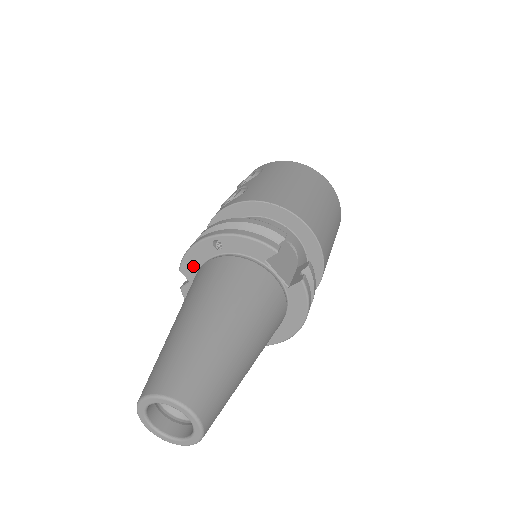
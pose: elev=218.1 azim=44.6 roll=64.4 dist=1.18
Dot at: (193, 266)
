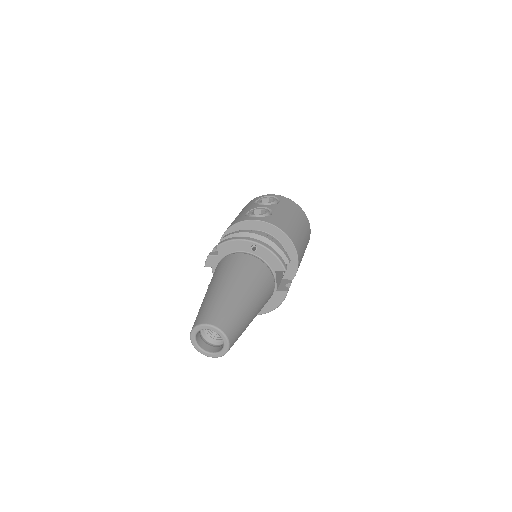
Dot at: (228, 249)
